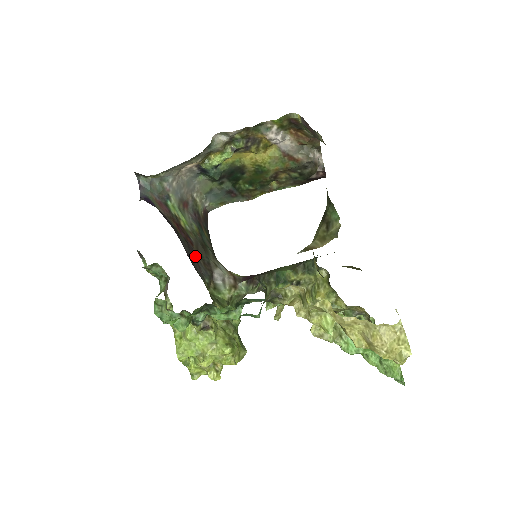
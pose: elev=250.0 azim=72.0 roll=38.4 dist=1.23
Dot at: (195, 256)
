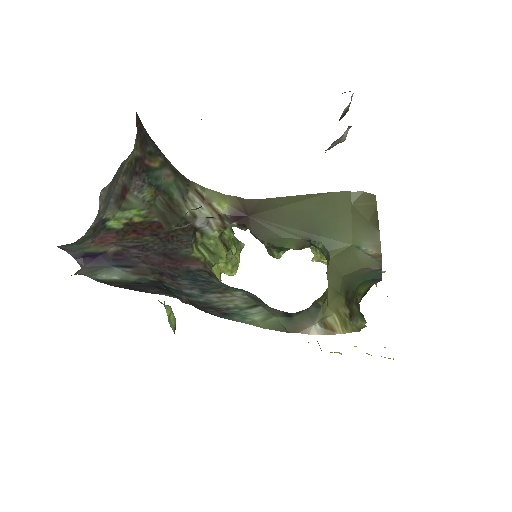
Dot at: (171, 236)
